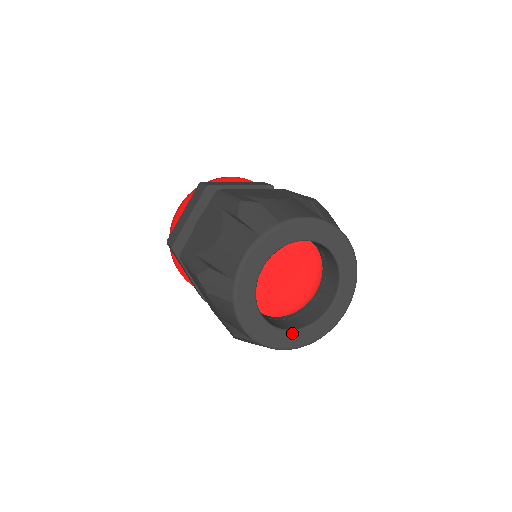
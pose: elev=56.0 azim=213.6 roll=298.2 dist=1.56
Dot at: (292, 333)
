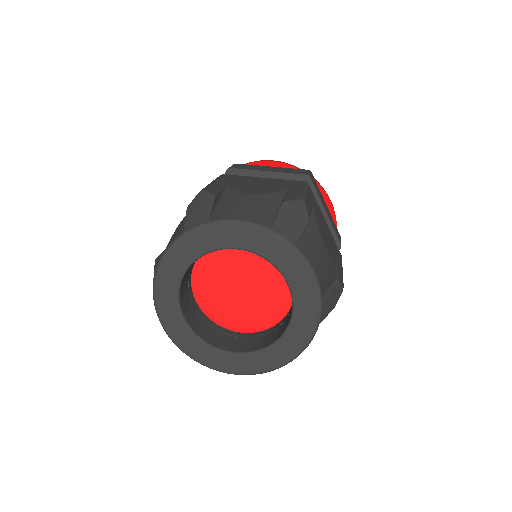
Dot at: (181, 319)
